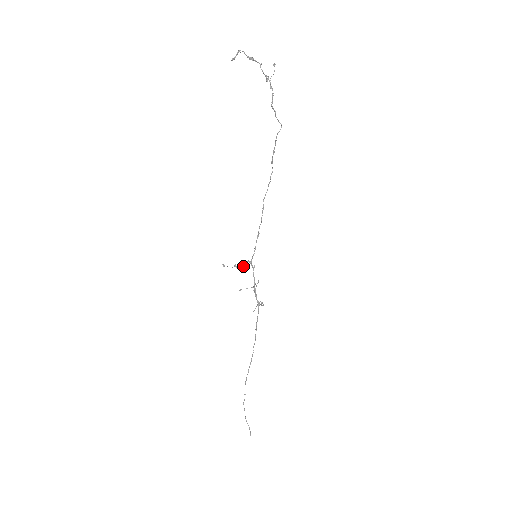
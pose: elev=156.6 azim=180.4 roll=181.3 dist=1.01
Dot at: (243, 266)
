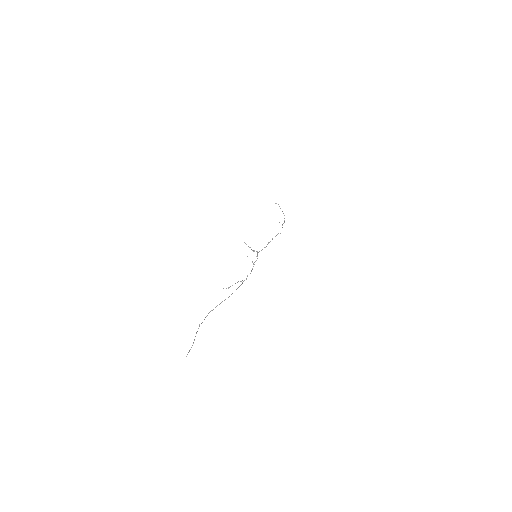
Dot at: (253, 251)
